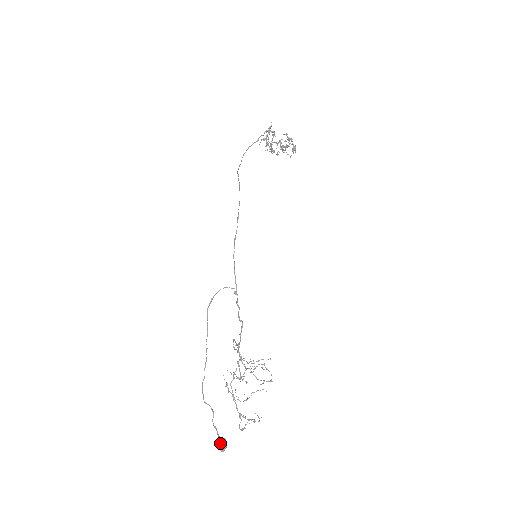
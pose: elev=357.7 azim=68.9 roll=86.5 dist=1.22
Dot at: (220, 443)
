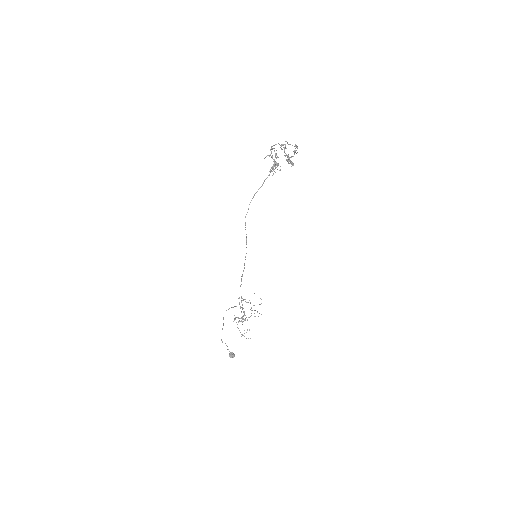
Dot at: (231, 356)
